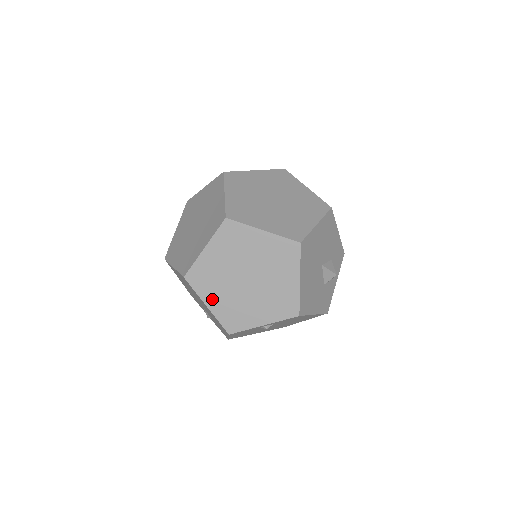
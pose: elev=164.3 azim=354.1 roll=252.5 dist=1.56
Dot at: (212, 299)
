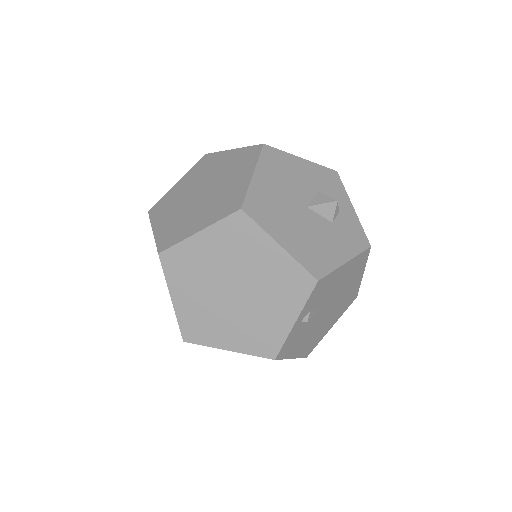
Dot at: (225, 339)
